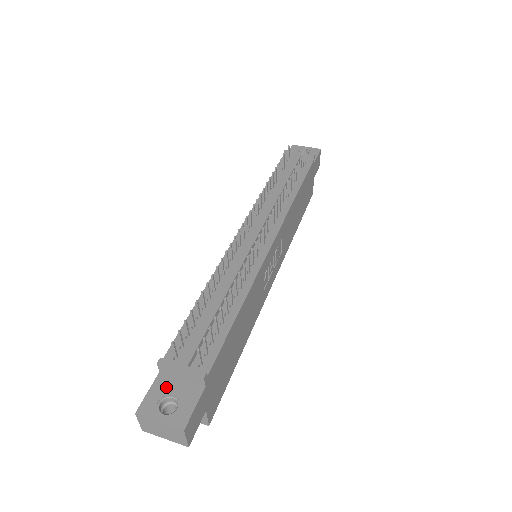
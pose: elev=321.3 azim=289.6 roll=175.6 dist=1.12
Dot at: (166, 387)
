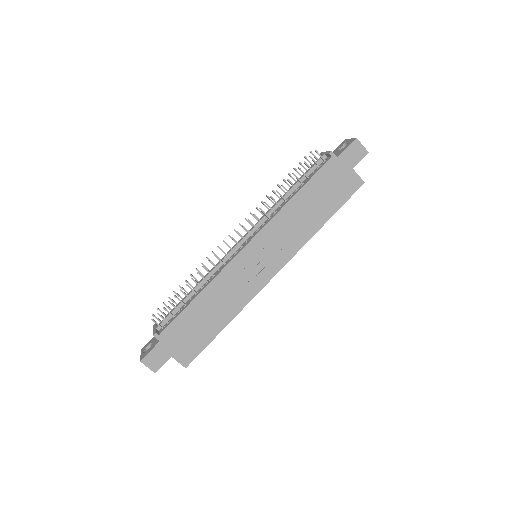
Dot at: (154, 339)
